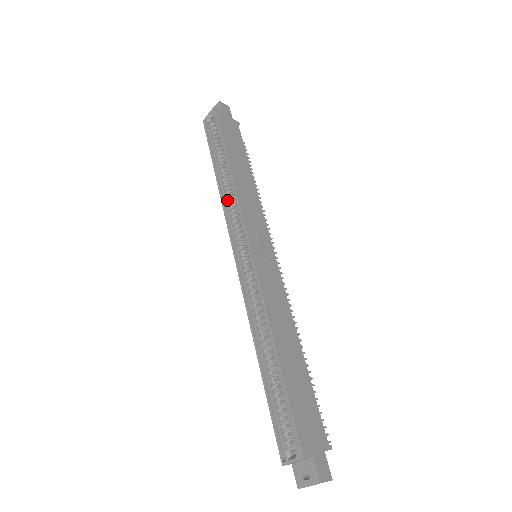
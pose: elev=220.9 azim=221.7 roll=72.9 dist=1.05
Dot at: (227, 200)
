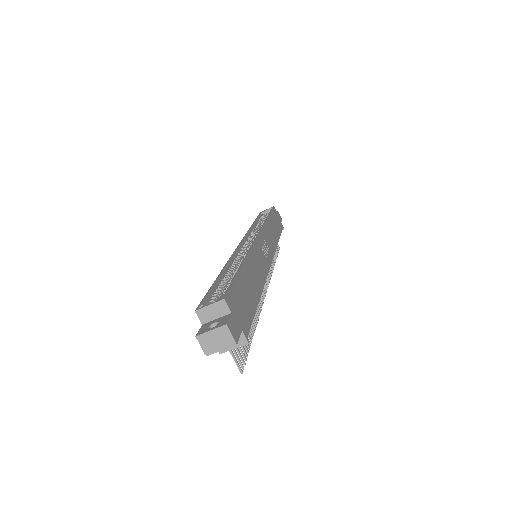
Dot at: occluded
